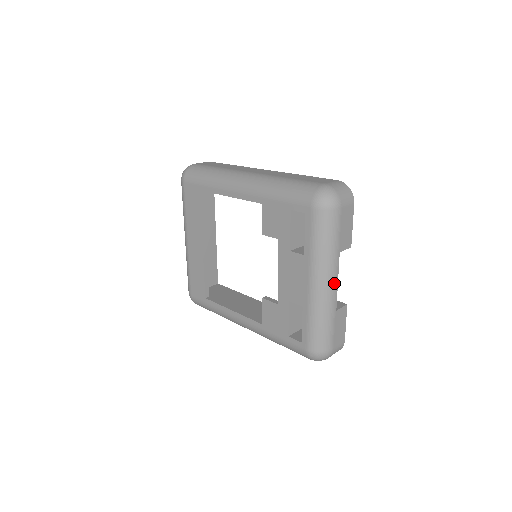
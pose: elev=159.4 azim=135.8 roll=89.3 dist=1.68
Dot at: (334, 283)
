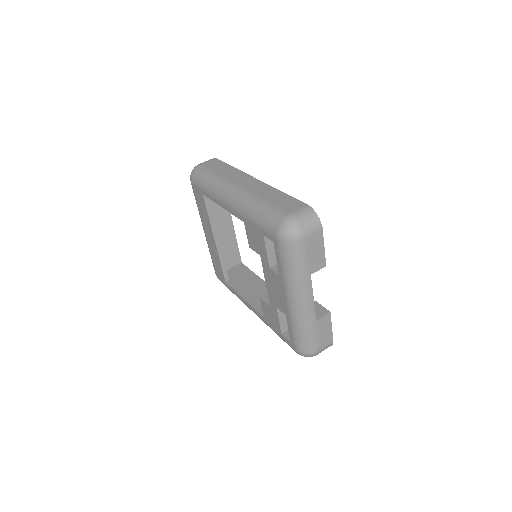
Dot at: (309, 300)
